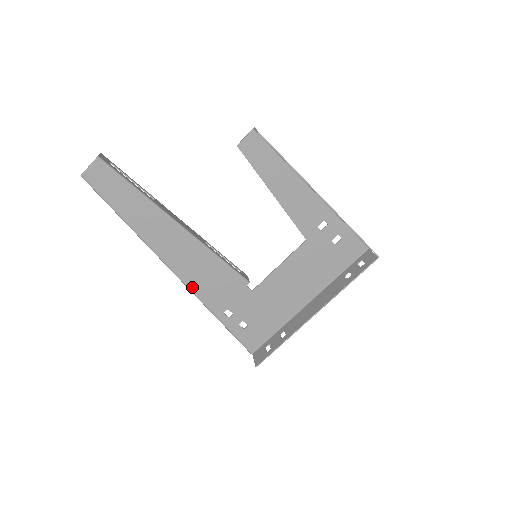
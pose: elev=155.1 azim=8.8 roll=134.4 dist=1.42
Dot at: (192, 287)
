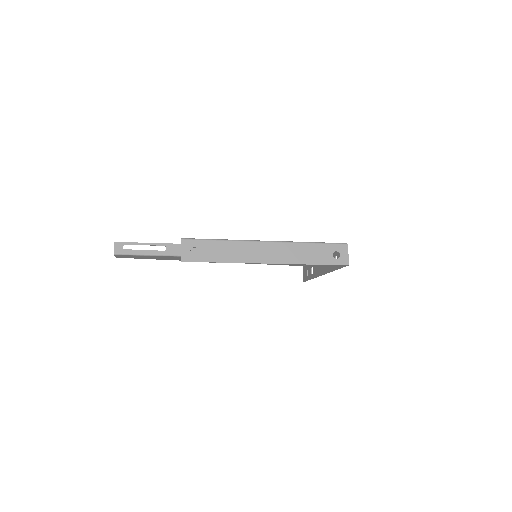
Dot at: occluded
